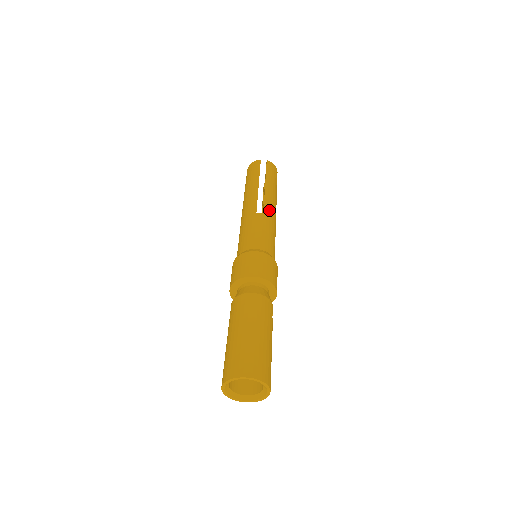
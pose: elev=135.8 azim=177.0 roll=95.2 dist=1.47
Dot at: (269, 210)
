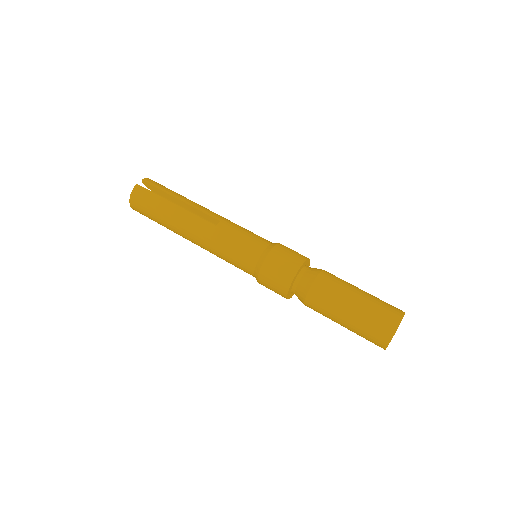
Dot at: (216, 215)
